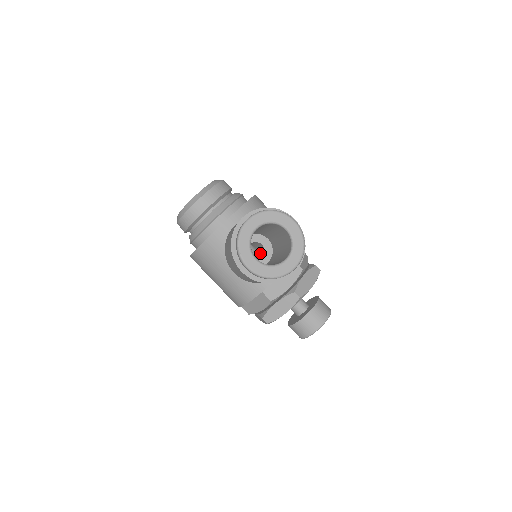
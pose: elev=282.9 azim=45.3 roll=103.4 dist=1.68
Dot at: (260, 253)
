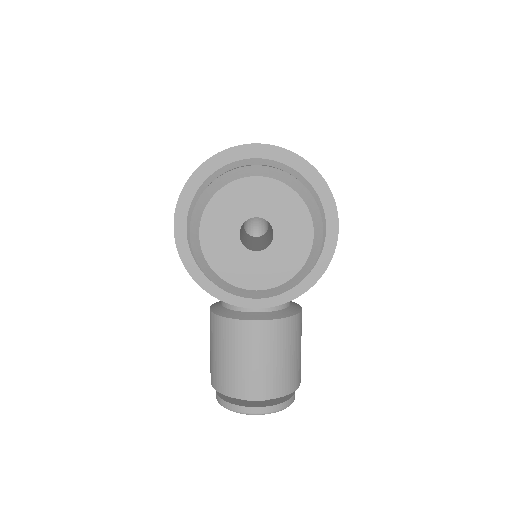
Dot at: occluded
